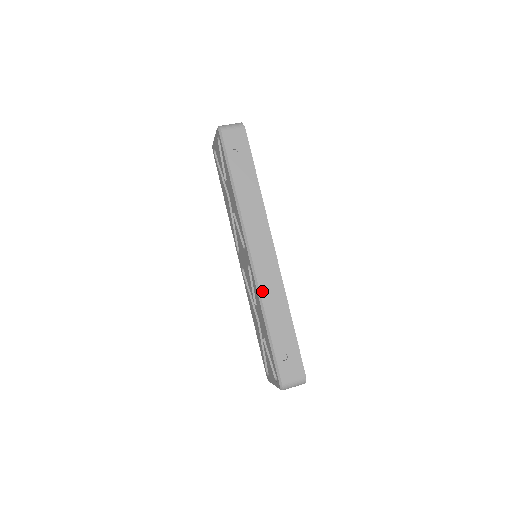
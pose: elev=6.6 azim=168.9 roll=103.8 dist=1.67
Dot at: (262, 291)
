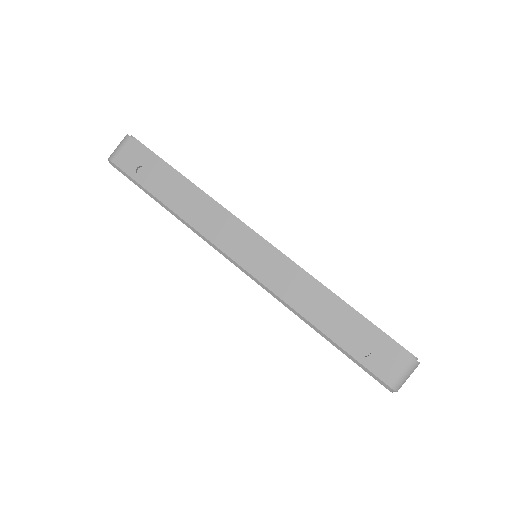
Dot at: (280, 294)
